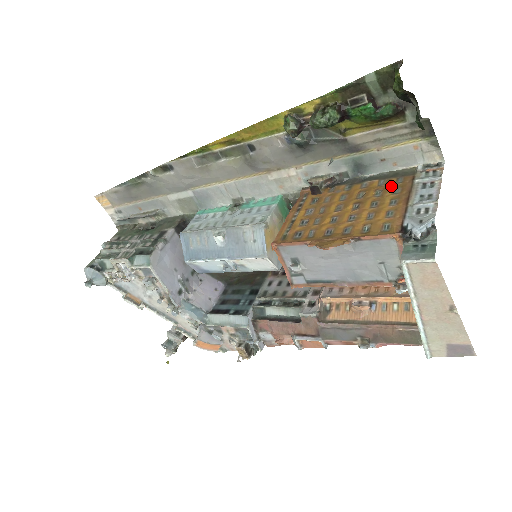
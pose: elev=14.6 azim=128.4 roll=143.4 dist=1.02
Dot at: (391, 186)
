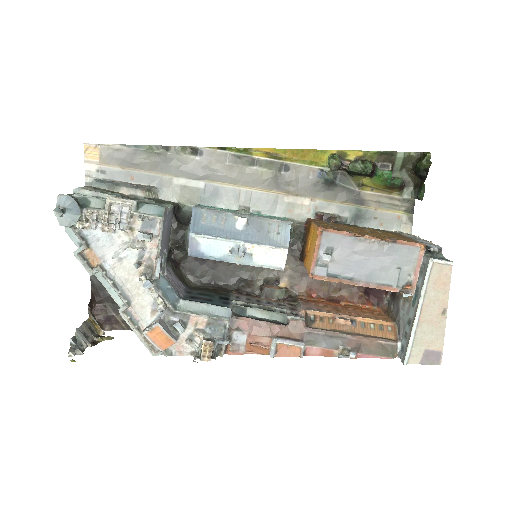
Dot at: (387, 232)
